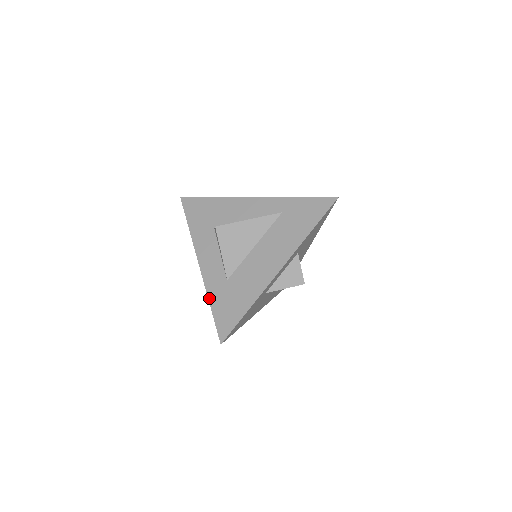
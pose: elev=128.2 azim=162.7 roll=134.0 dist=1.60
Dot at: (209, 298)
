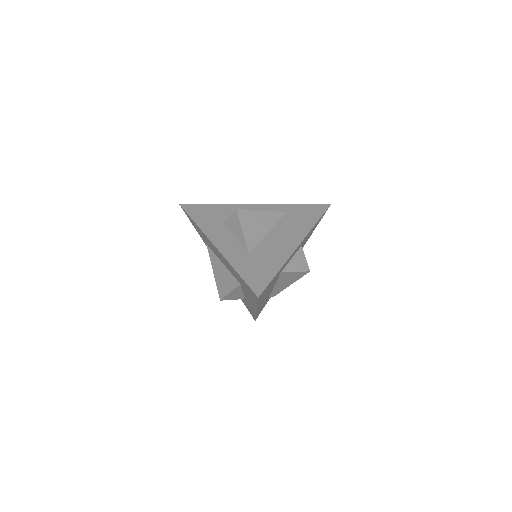
Dot at: (234, 266)
